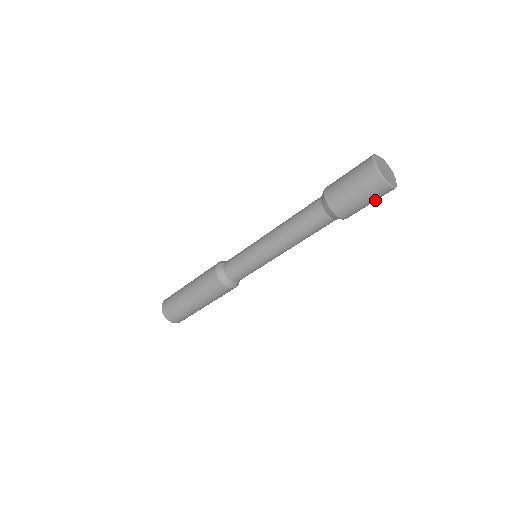
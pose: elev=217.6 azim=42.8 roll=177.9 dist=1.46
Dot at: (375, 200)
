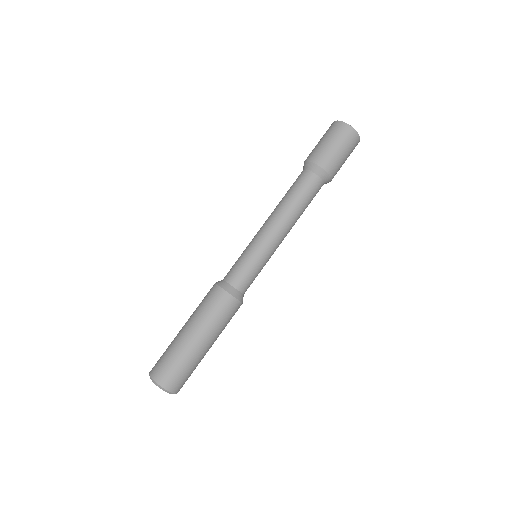
Dot at: (335, 138)
